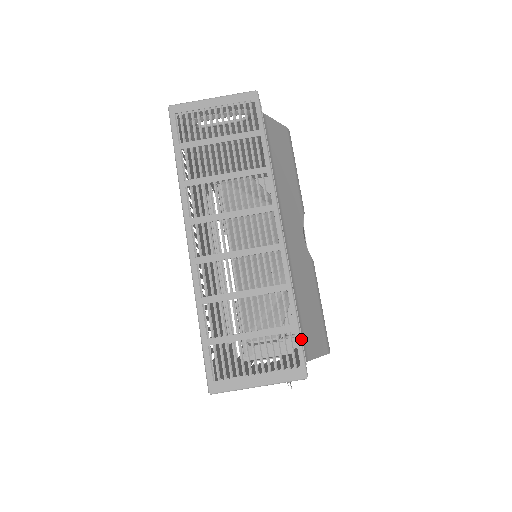
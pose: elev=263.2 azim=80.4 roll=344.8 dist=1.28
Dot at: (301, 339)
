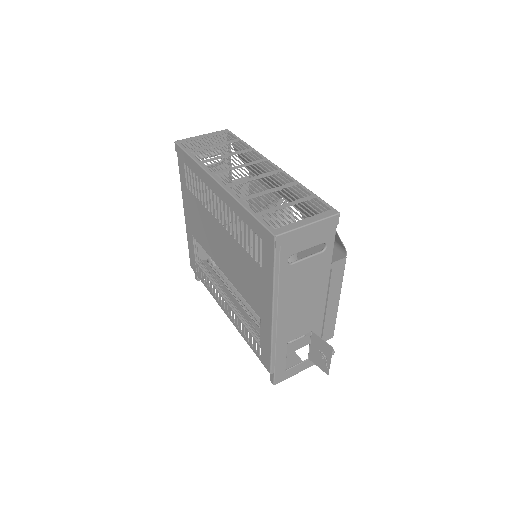
Dot at: occluded
